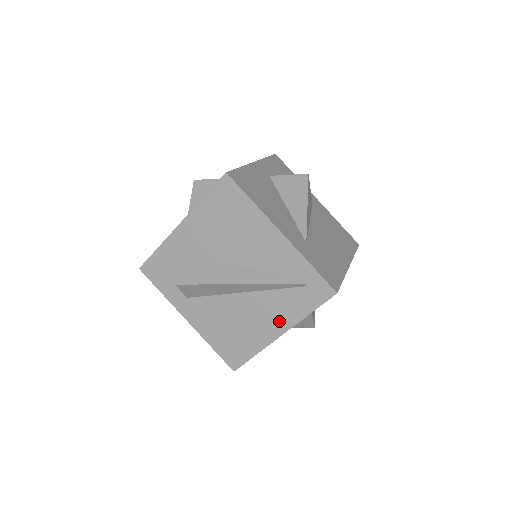
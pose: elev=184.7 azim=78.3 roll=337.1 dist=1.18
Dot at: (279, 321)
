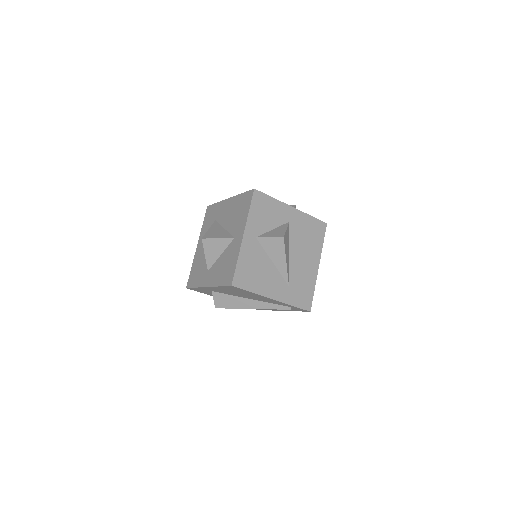
Dot at: occluded
